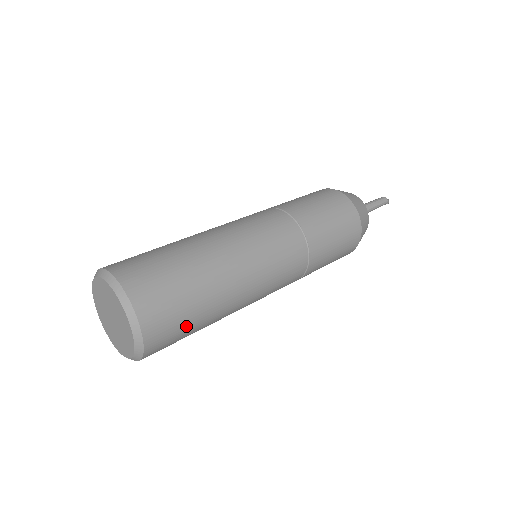
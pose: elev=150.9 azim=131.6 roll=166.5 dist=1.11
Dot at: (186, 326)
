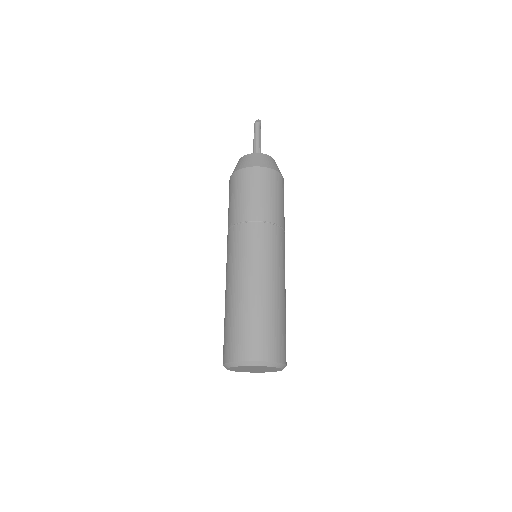
Dot at: (282, 332)
